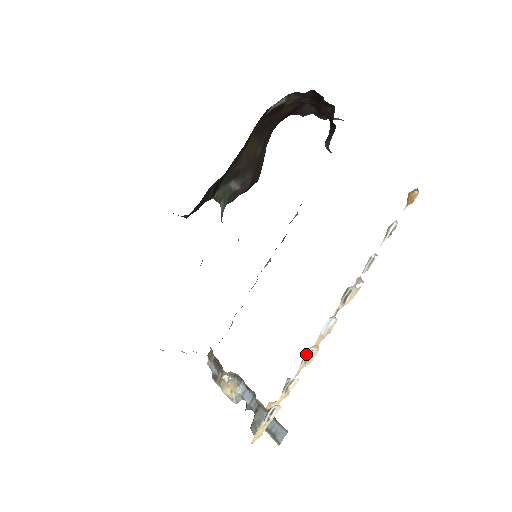
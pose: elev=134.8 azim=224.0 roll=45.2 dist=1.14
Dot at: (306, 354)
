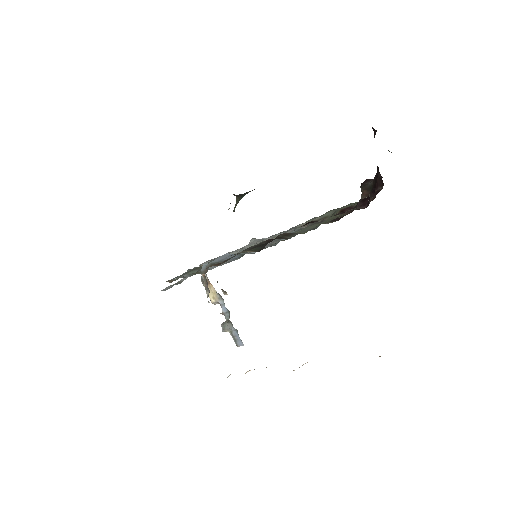
Dot at: occluded
